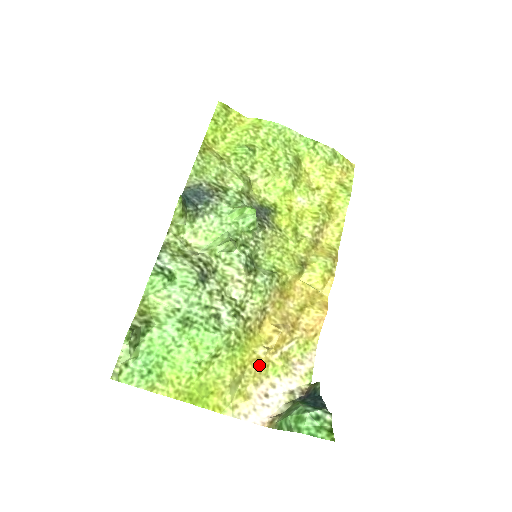
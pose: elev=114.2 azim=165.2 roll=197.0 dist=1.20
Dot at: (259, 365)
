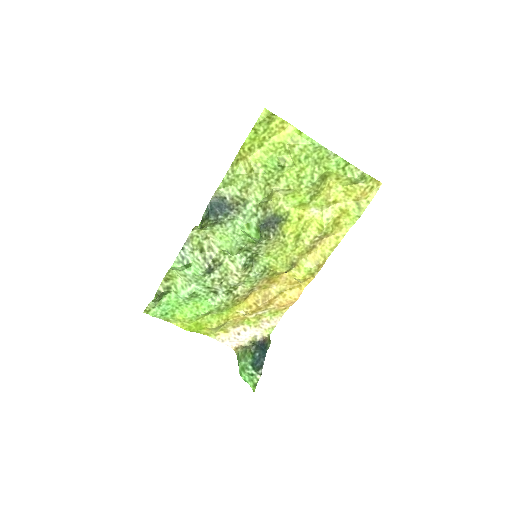
Dot at: (238, 319)
